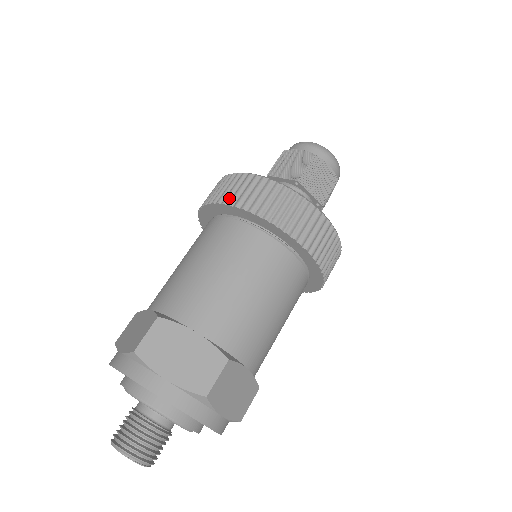
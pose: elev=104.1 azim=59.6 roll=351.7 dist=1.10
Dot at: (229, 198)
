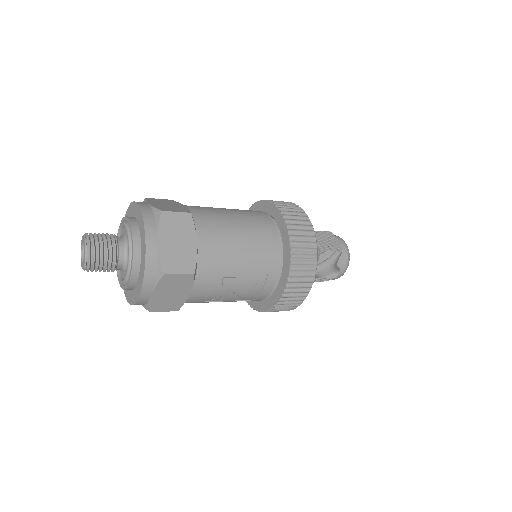
Dot at: occluded
